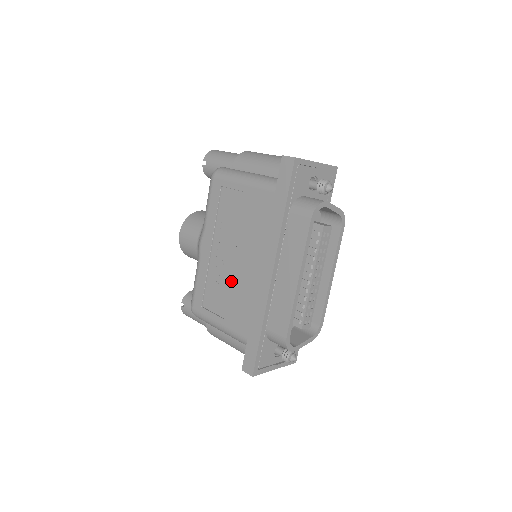
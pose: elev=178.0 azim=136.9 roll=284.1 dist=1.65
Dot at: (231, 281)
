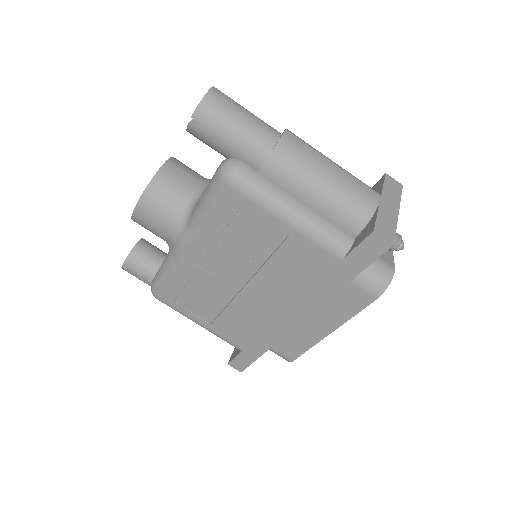
Dot at: (232, 303)
